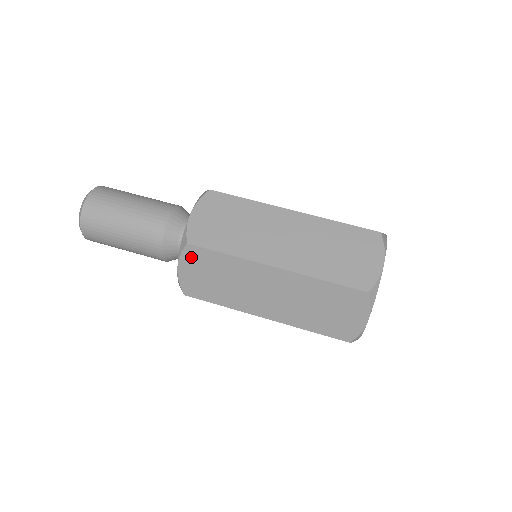
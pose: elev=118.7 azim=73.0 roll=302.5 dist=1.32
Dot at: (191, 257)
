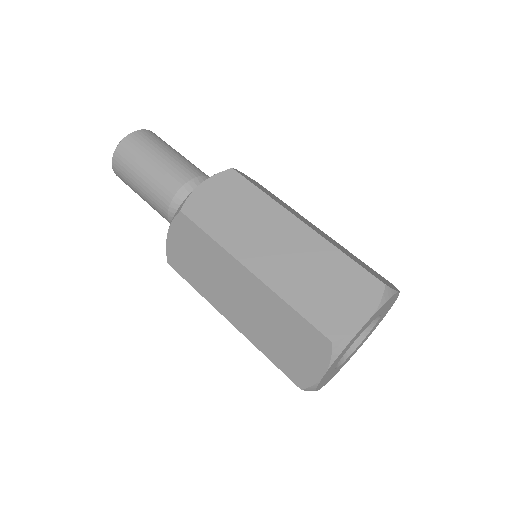
Dot at: (181, 226)
